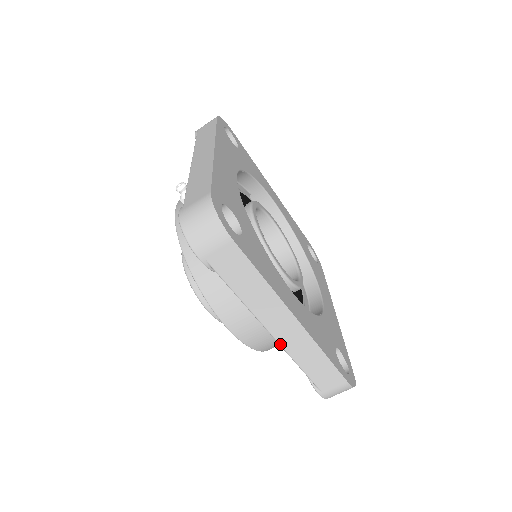
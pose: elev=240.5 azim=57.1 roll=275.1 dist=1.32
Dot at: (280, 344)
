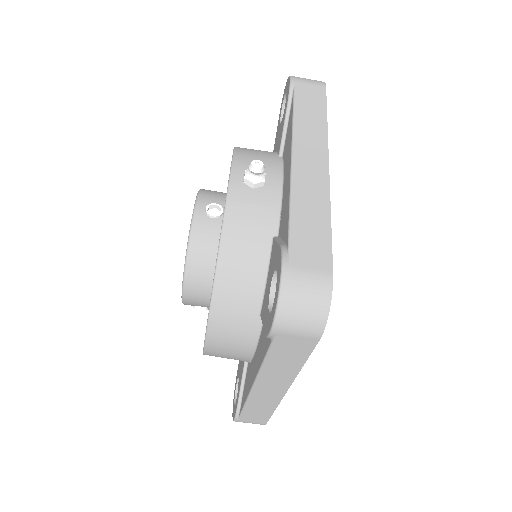
Dot at: (251, 393)
